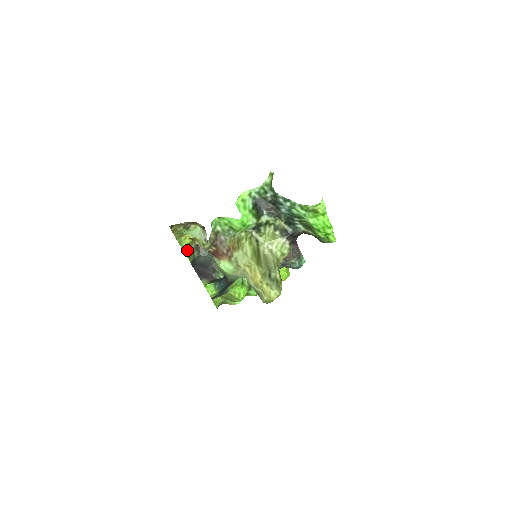
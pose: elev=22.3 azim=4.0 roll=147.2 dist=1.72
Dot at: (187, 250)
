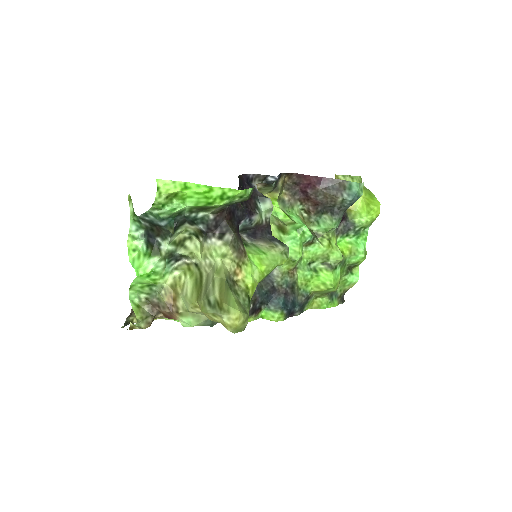
Dot at: occluded
